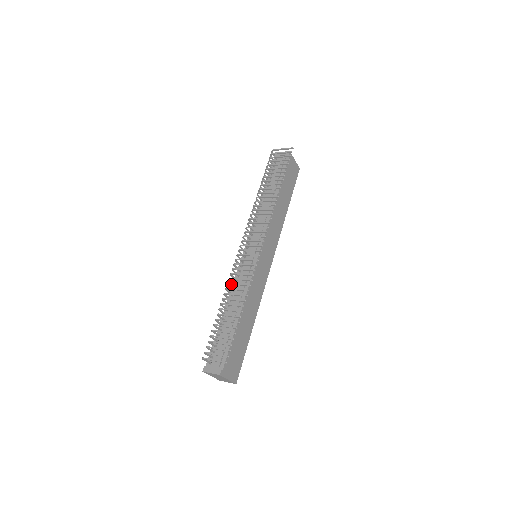
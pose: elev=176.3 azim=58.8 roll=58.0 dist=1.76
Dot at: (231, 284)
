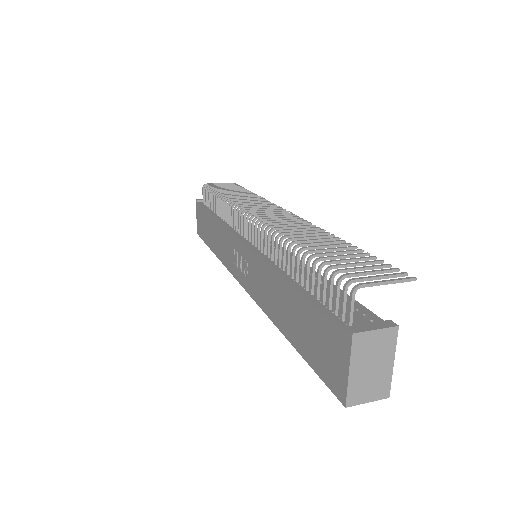
Dot at: (287, 233)
